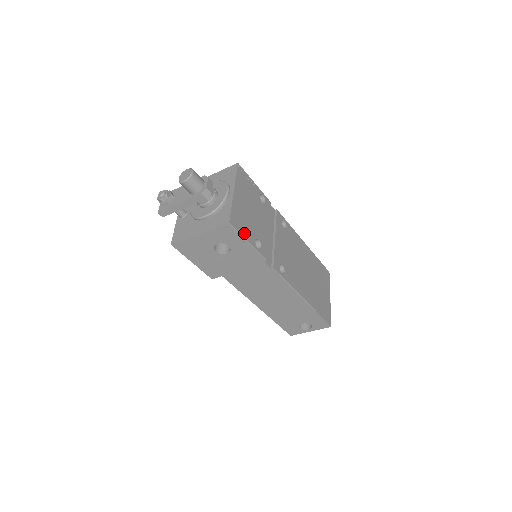
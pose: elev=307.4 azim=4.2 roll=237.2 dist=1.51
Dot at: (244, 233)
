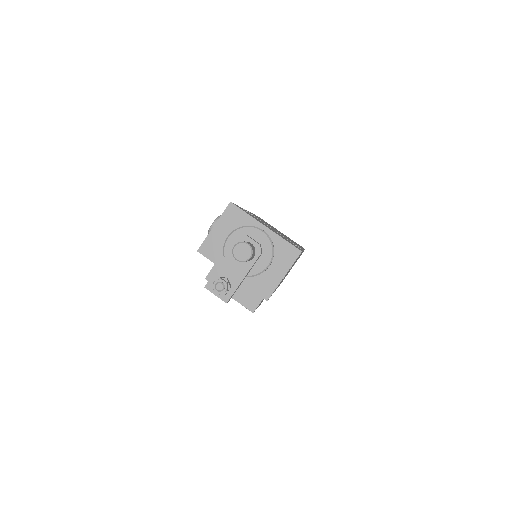
Dot at: occluded
